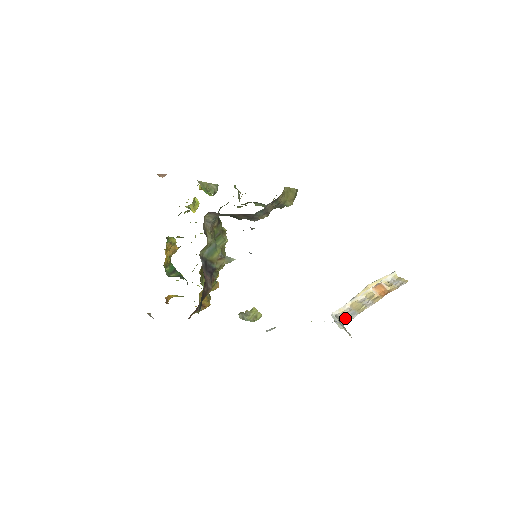
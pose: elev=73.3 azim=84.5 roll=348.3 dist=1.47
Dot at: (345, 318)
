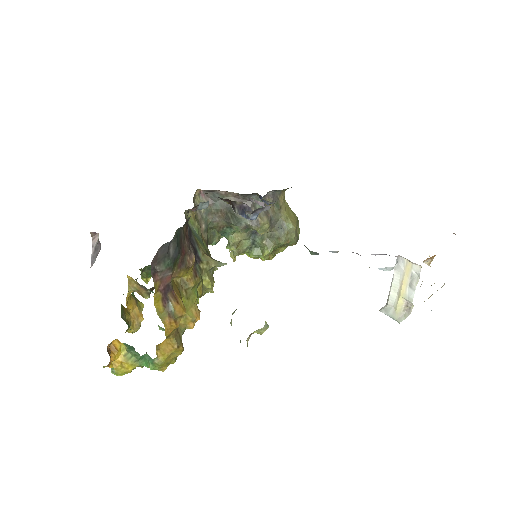
Dot at: occluded
